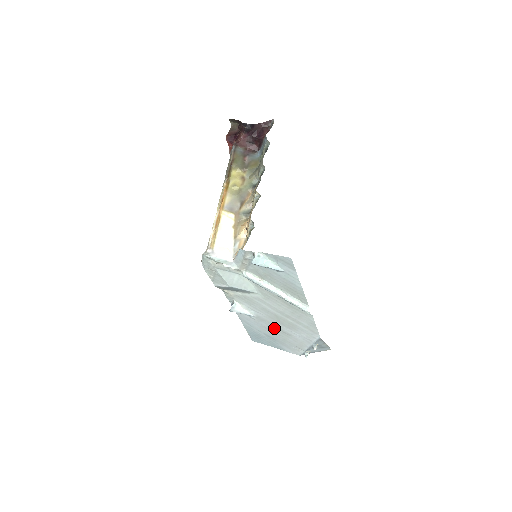
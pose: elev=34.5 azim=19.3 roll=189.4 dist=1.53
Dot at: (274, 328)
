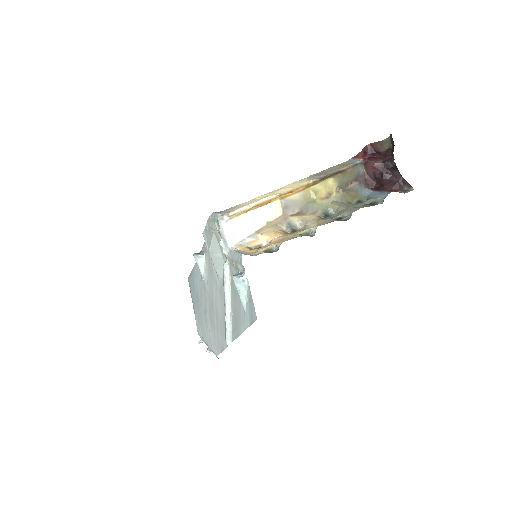
Dot at: (204, 303)
